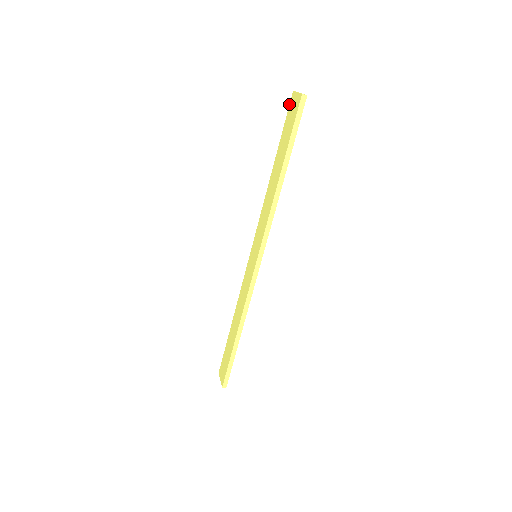
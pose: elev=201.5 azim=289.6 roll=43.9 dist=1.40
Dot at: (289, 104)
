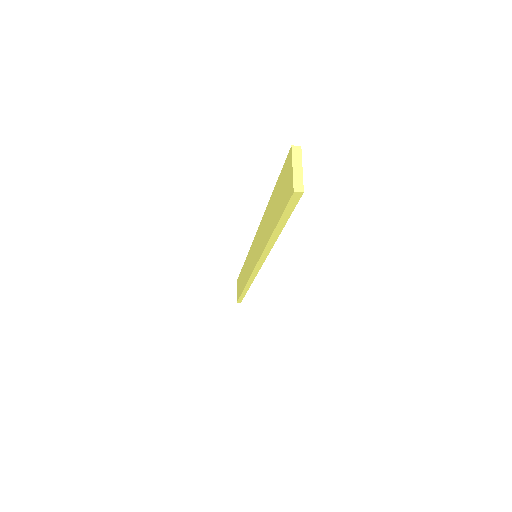
Dot at: occluded
